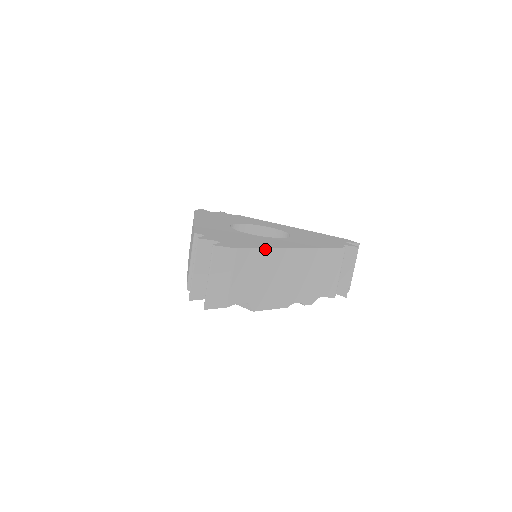
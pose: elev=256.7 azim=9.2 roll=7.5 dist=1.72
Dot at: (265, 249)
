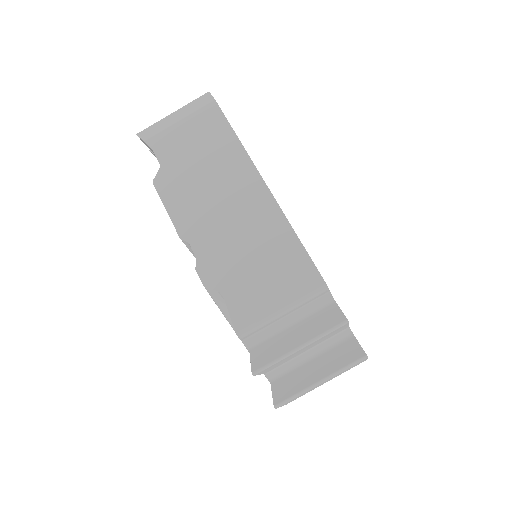
Dot at: occluded
